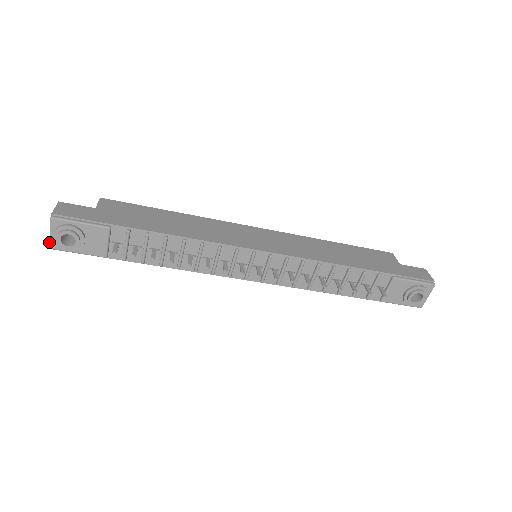
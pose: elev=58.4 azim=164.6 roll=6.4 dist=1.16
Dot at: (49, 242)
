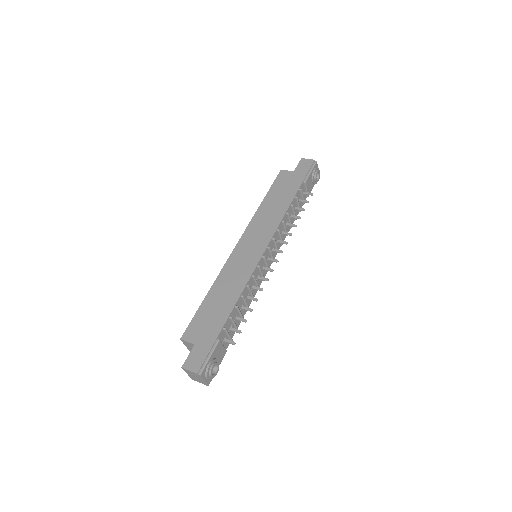
Dot at: (207, 384)
